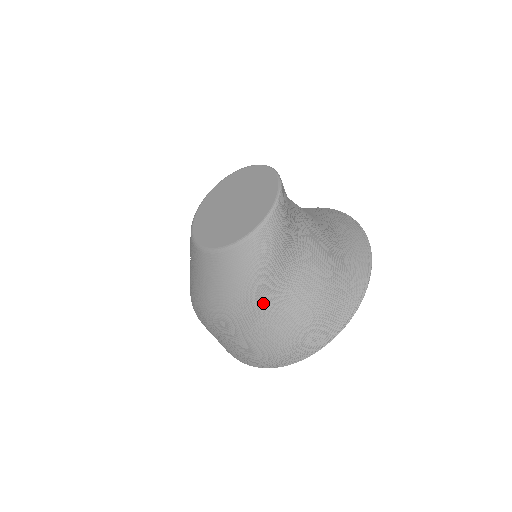
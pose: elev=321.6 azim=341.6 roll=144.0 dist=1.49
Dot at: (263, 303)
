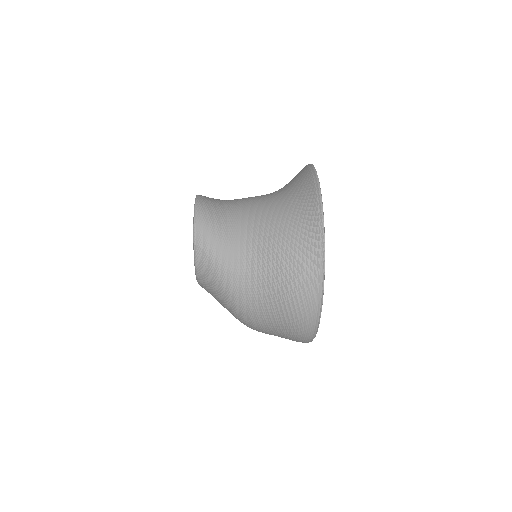
Dot at: (247, 293)
